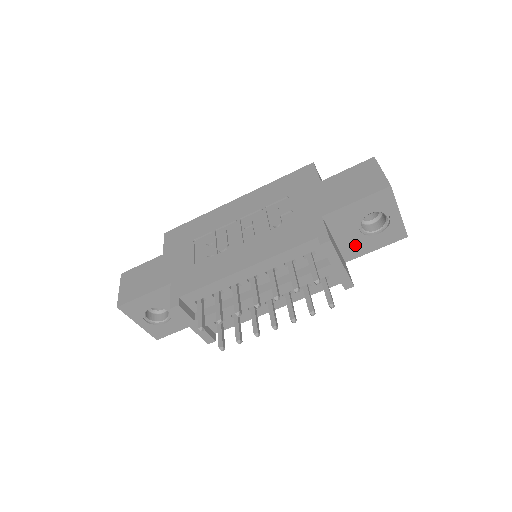
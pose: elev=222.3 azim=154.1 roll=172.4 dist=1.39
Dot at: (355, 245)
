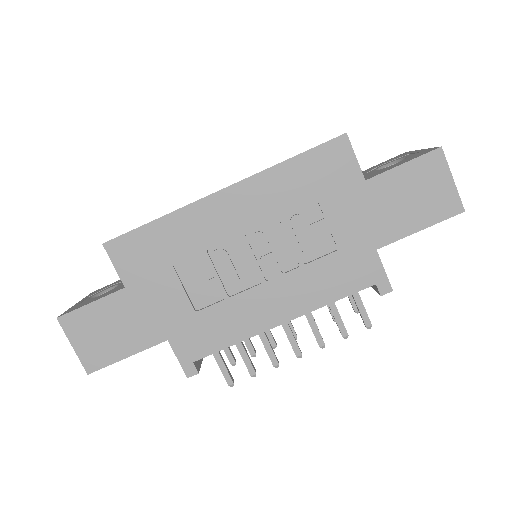
Dot at: occluded
